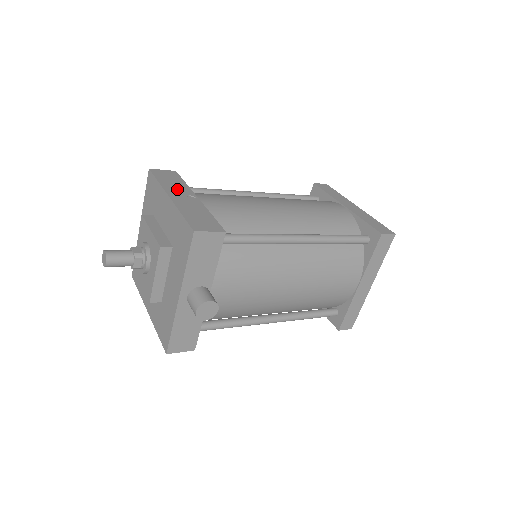
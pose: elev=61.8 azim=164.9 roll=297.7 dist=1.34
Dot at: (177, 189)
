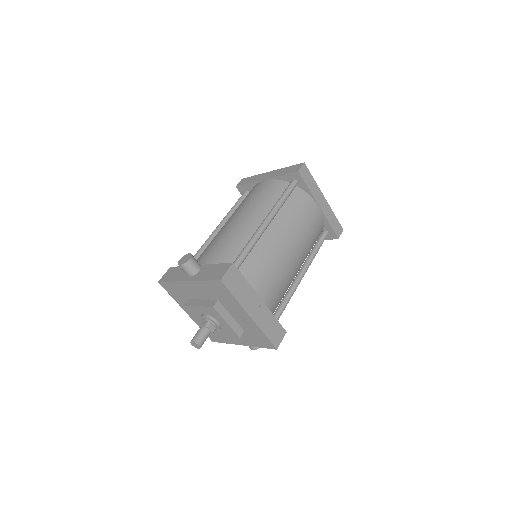
Dot at: (248, 299)
